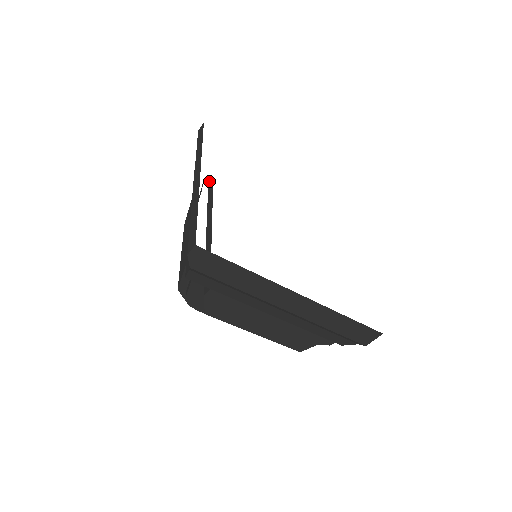
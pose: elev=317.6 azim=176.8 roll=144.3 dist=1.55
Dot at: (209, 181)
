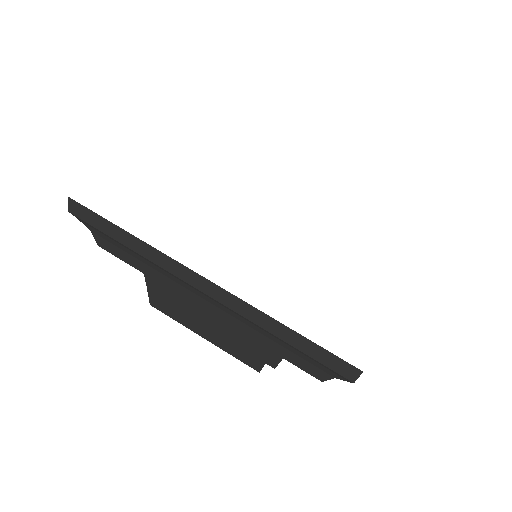
Dot at: occluded
